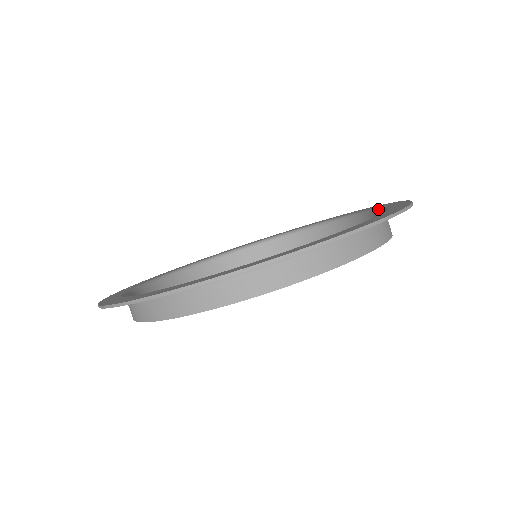
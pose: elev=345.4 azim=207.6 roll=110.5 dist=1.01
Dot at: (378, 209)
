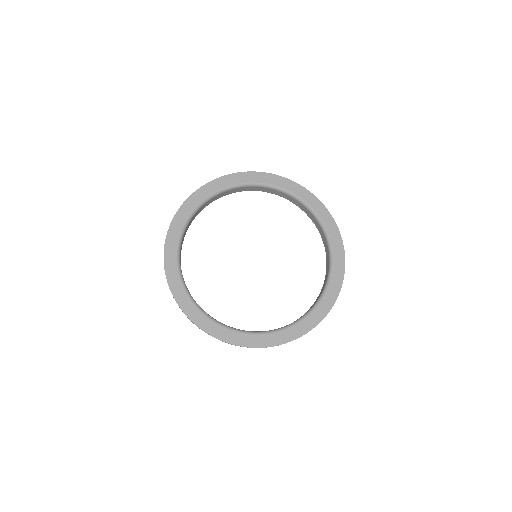
Dot at: (330, 274)
